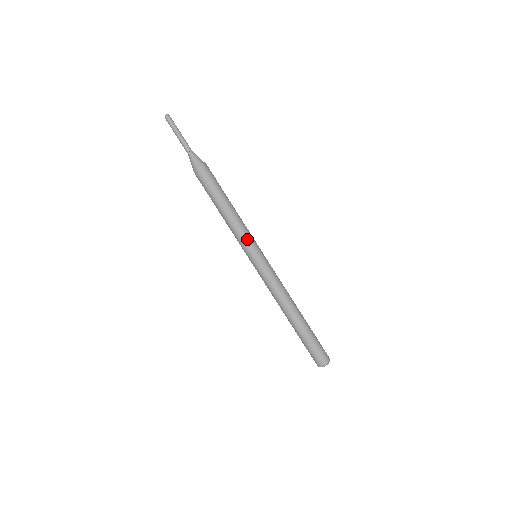
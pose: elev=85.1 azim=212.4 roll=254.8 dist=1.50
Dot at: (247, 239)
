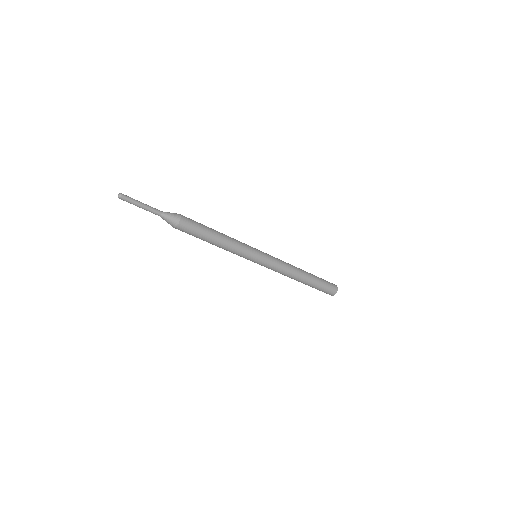
Dot at: (240, 256)
